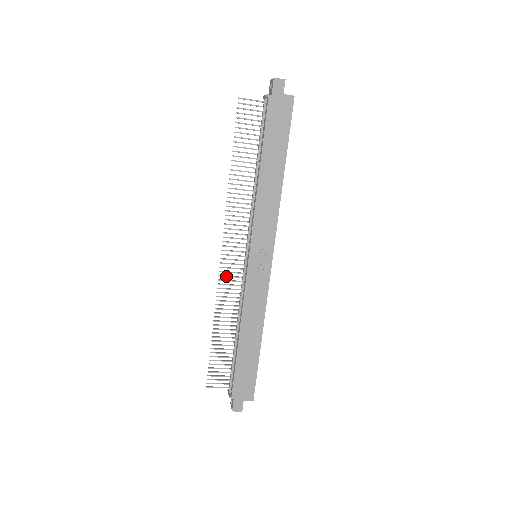
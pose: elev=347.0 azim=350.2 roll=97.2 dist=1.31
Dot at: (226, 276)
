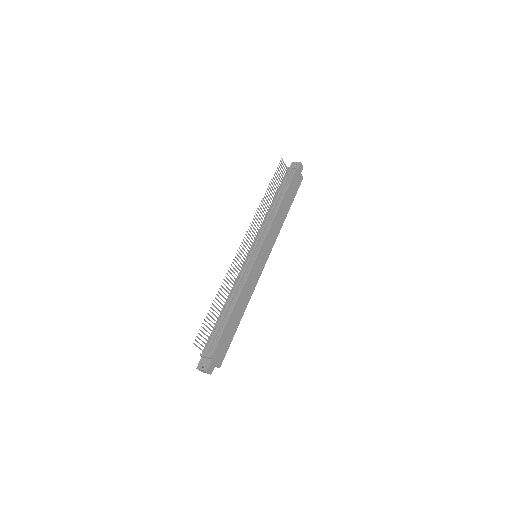
Dot at: (238, 259)
